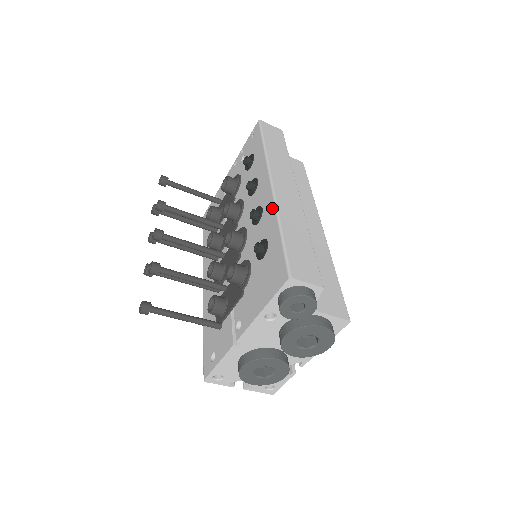
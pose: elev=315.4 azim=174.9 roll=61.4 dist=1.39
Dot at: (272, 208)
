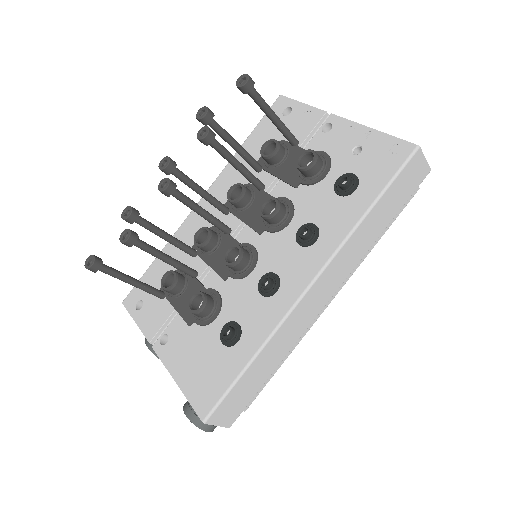
Dot at: (275, 320)
